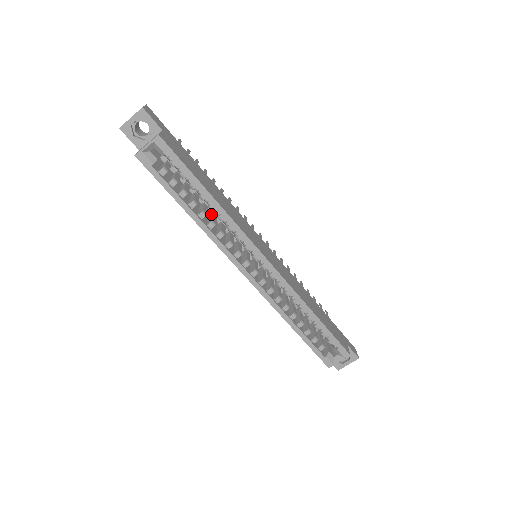
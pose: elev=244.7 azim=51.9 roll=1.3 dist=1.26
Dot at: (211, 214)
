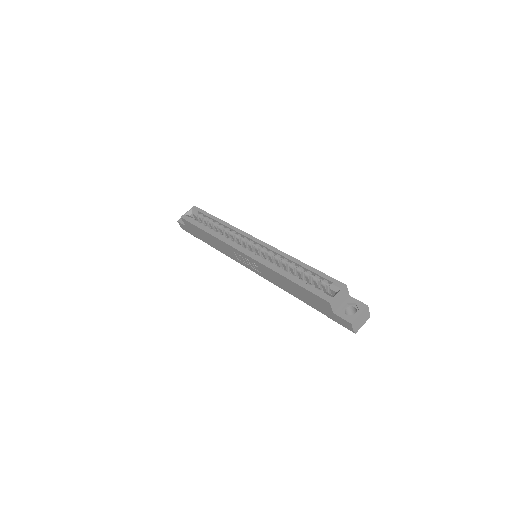
Dot at: occluded
